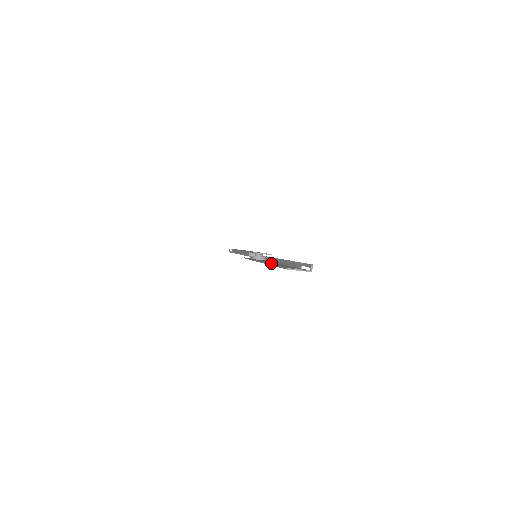
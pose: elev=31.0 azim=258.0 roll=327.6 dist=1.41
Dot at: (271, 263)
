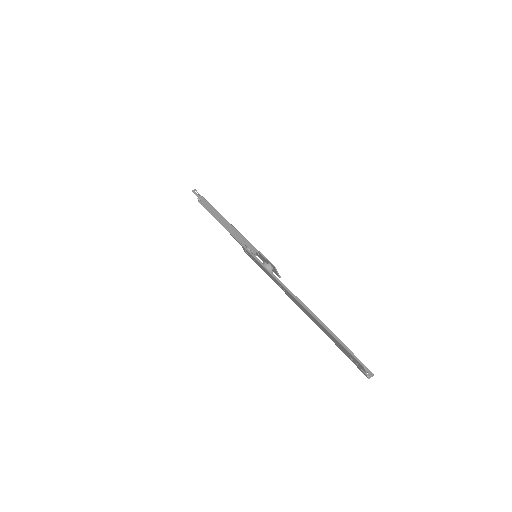
Dot at: (311, 313)
